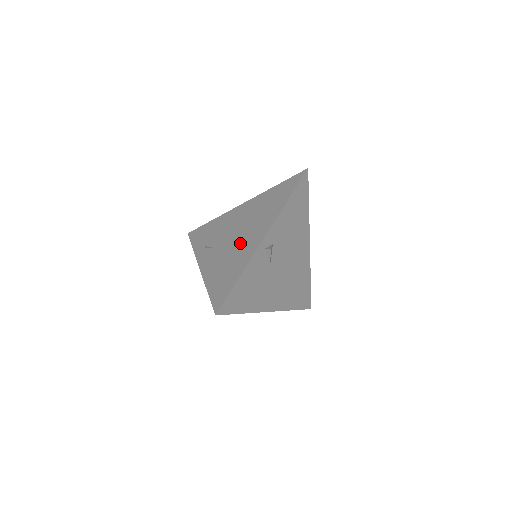
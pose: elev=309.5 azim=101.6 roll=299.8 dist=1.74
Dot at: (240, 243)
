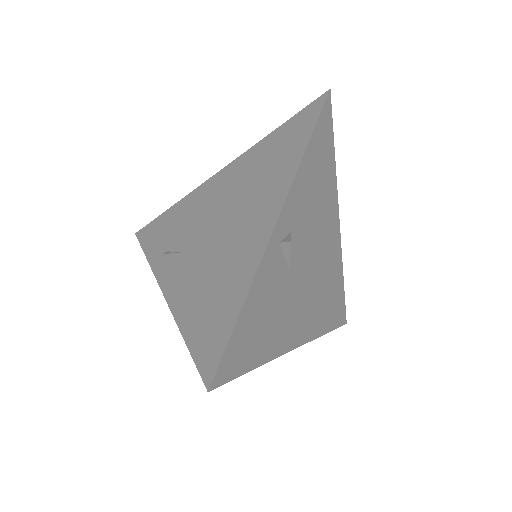
Dot at: (229, 238)
